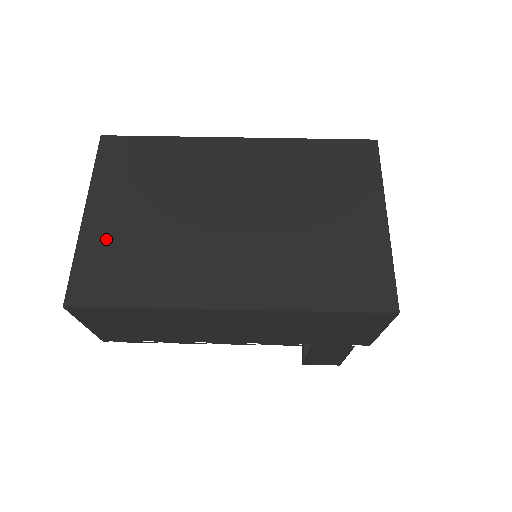
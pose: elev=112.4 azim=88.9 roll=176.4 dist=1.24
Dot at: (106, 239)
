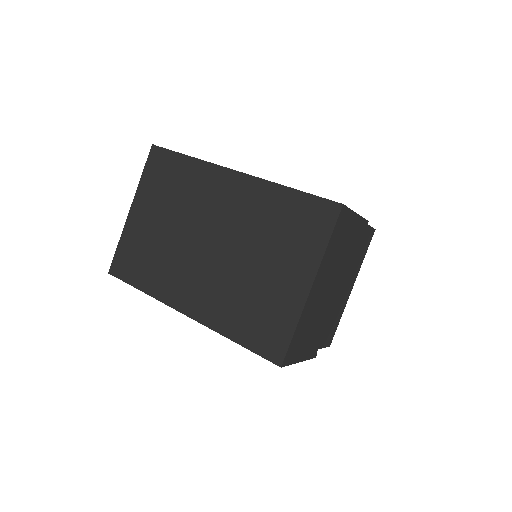
Dot at: (136, 234)
